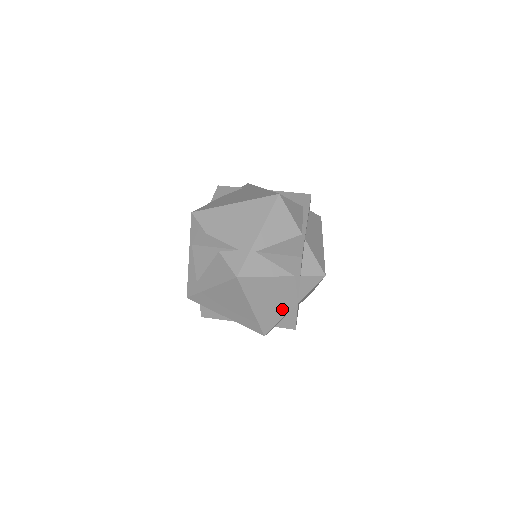
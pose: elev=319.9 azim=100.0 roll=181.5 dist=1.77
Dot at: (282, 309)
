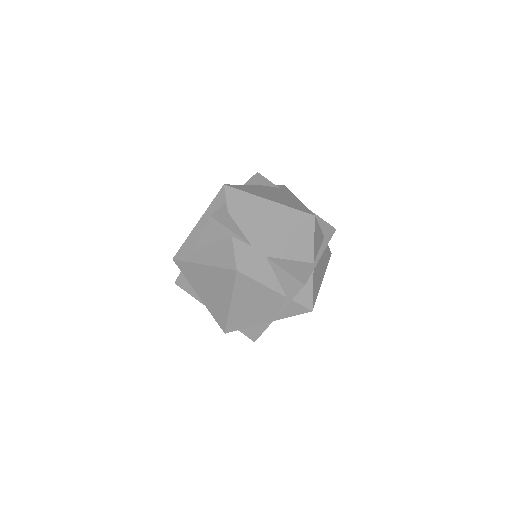
Dot at: (256, 319)
